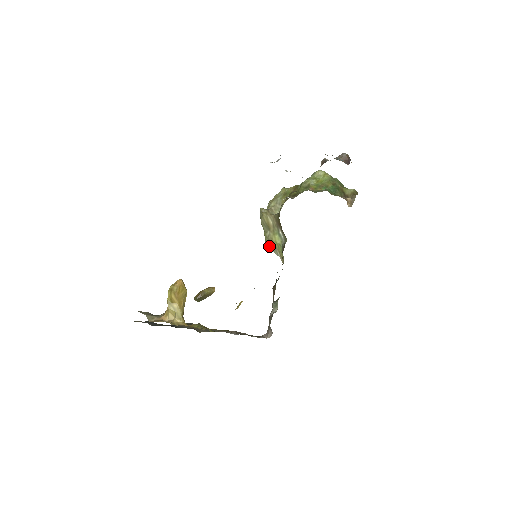
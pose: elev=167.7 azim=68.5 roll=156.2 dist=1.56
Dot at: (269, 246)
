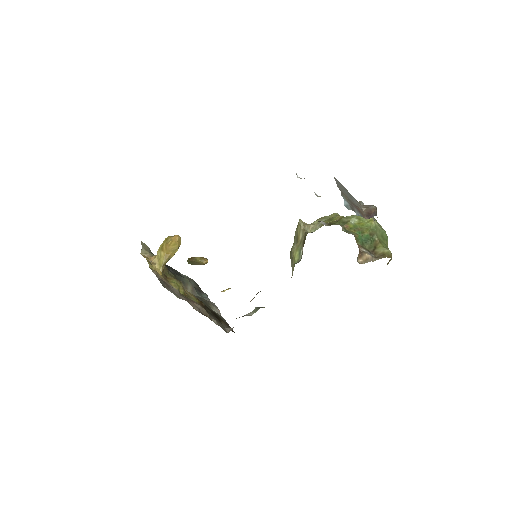
Dot at: (291, 258)
